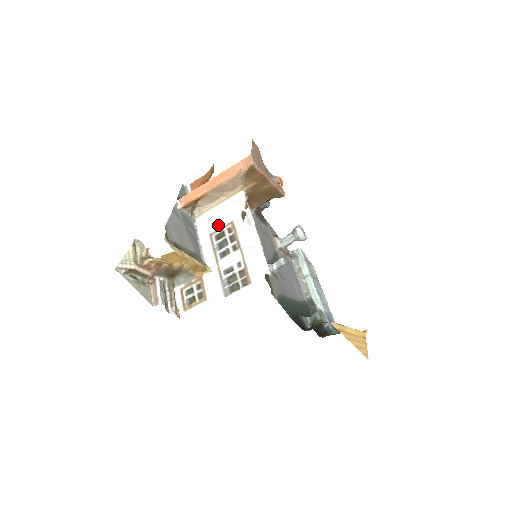
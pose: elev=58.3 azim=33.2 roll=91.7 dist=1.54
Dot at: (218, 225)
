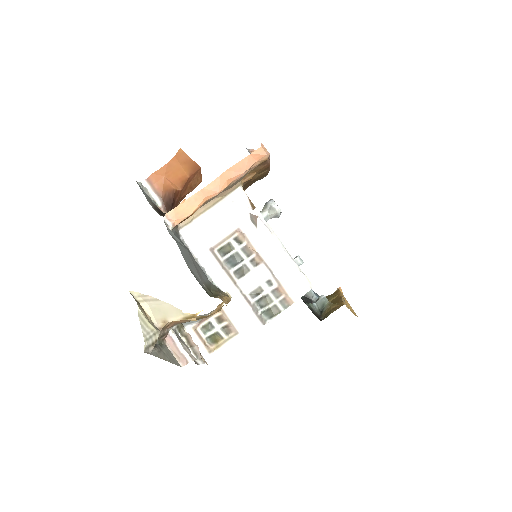
Dot at: (218, 236)
